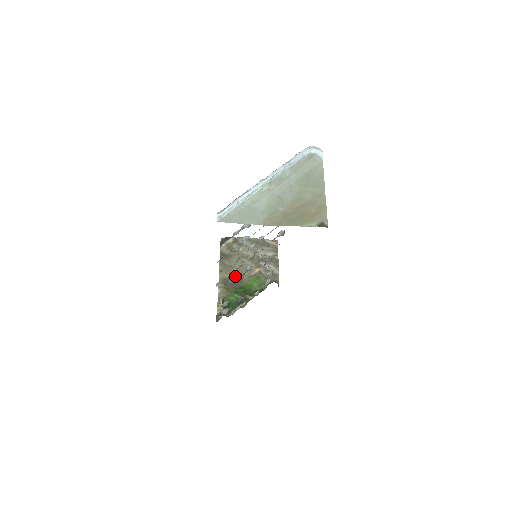
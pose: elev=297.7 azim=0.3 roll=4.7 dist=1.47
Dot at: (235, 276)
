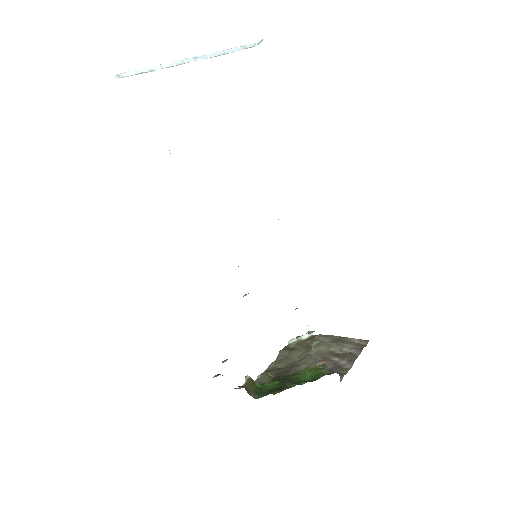
Dot at: (289, 366)
